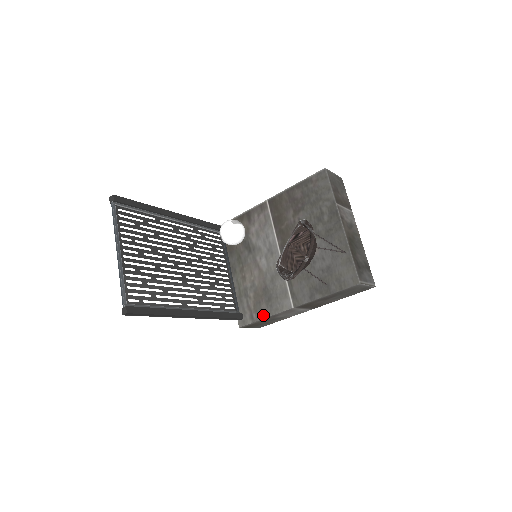
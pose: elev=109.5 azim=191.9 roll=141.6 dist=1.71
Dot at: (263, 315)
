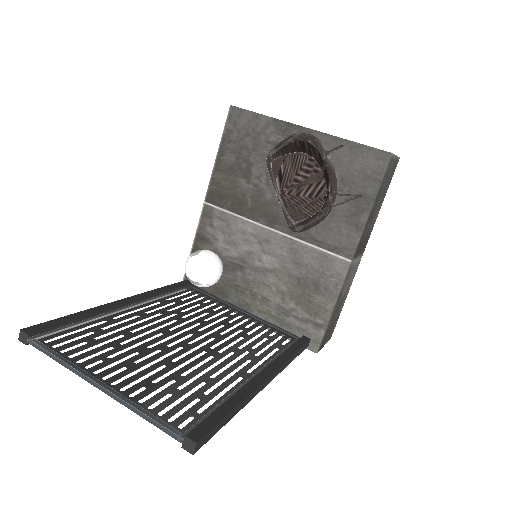
Dot at: (328, 308)
